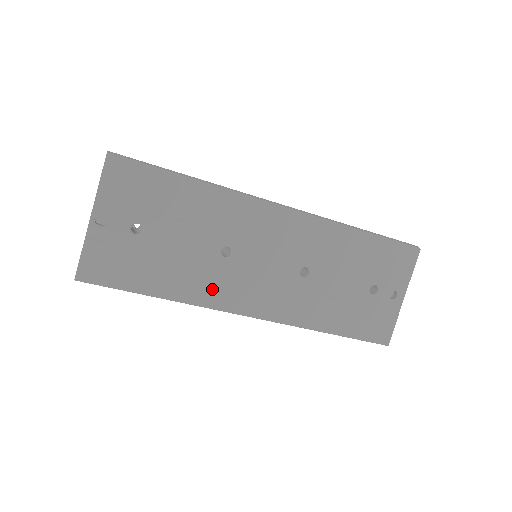
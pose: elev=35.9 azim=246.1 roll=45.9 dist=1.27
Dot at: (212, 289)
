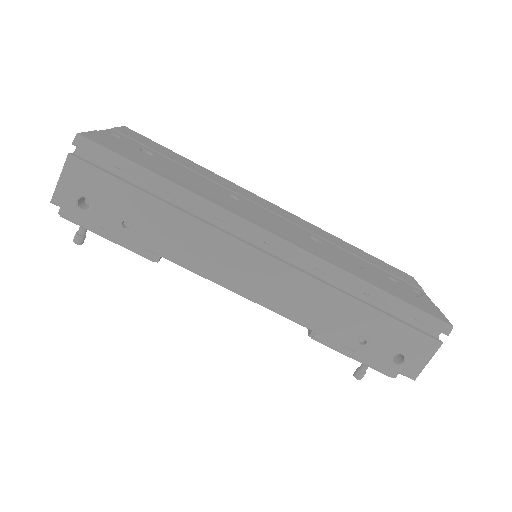
Dot at: (226, 203)
